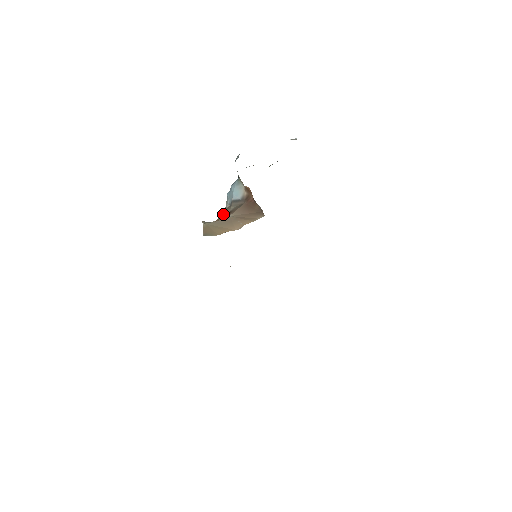
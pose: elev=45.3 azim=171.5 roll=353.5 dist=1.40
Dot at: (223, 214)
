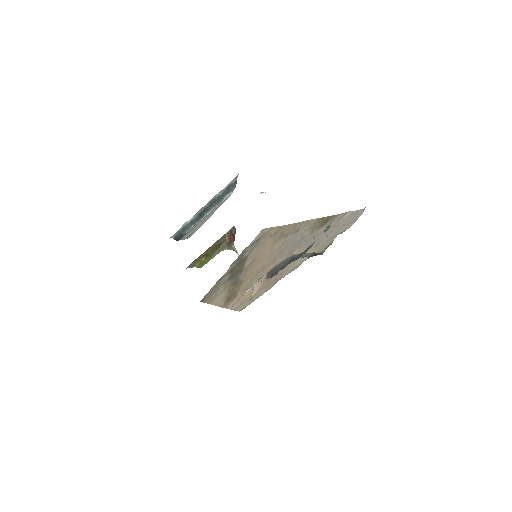
Dot at: occluded
